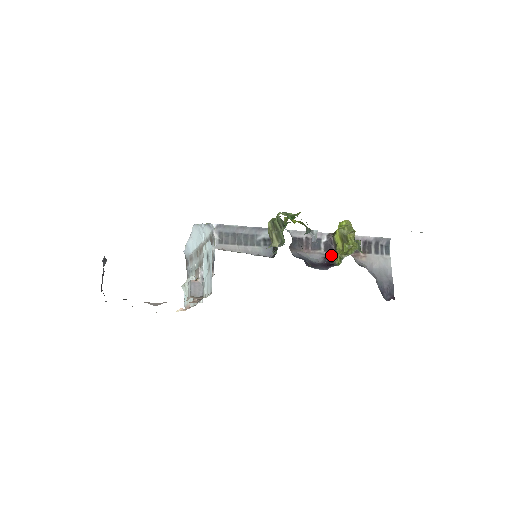
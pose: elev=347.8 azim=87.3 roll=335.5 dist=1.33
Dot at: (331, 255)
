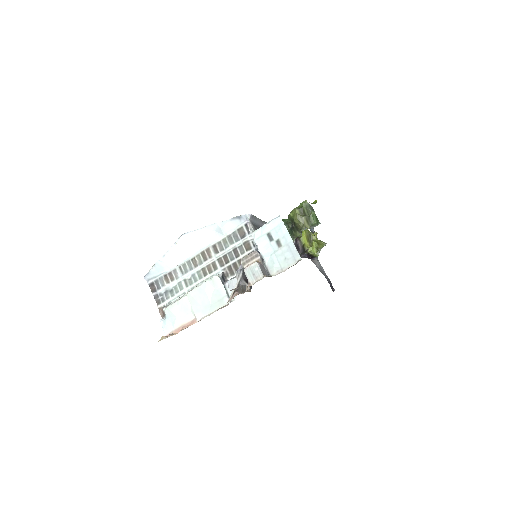
Dot at: (305, 252)
